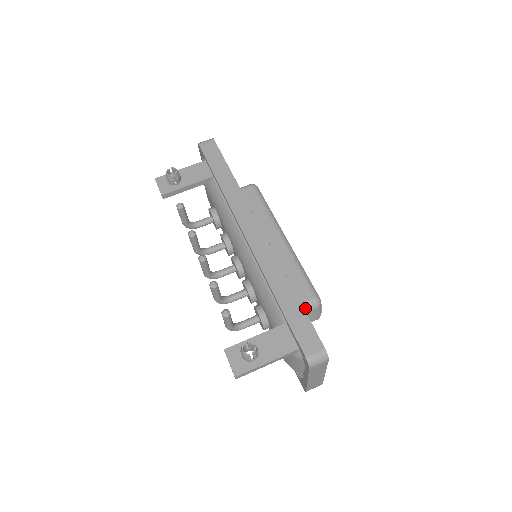
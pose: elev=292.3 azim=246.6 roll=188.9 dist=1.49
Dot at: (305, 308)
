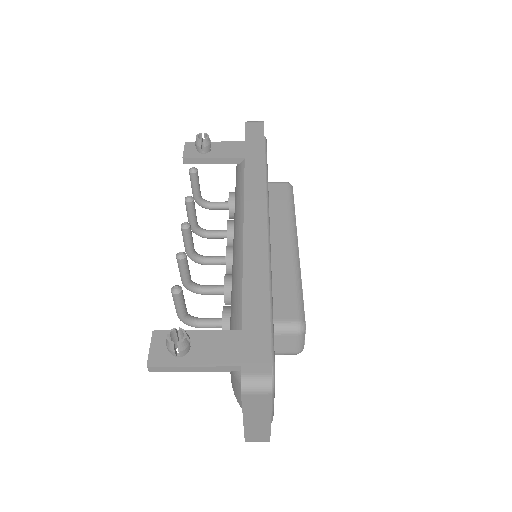
Dot at: (281, 328)
